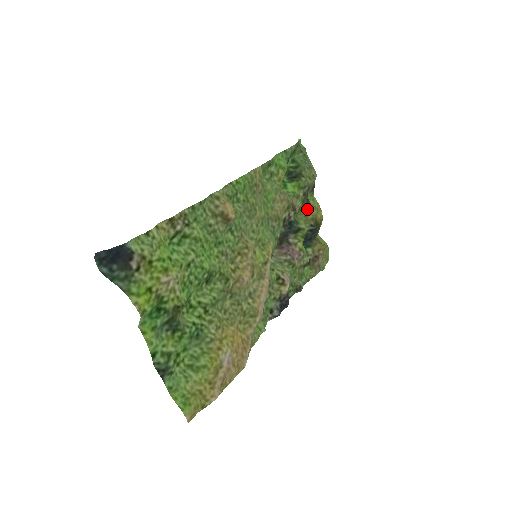
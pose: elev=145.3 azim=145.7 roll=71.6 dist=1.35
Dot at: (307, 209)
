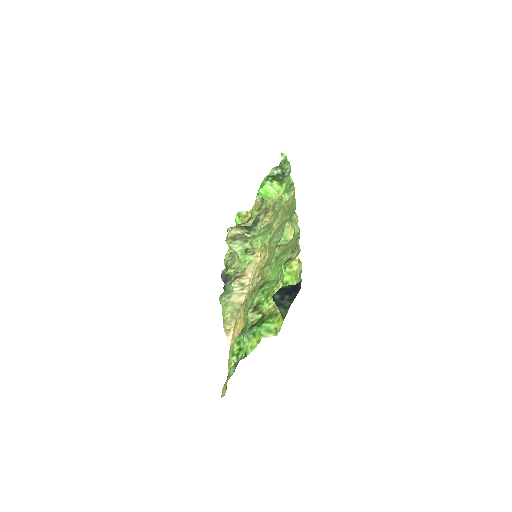
Dot at: occluded
